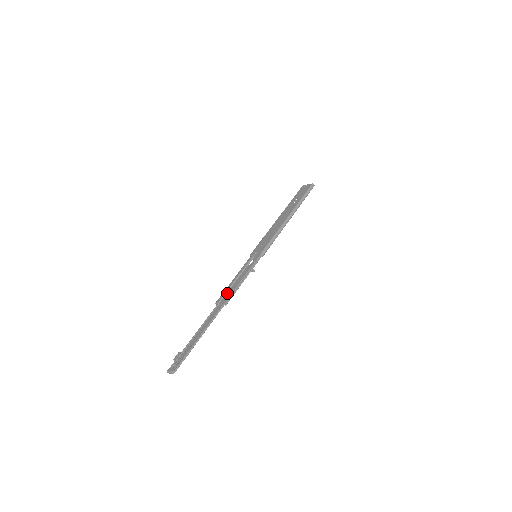
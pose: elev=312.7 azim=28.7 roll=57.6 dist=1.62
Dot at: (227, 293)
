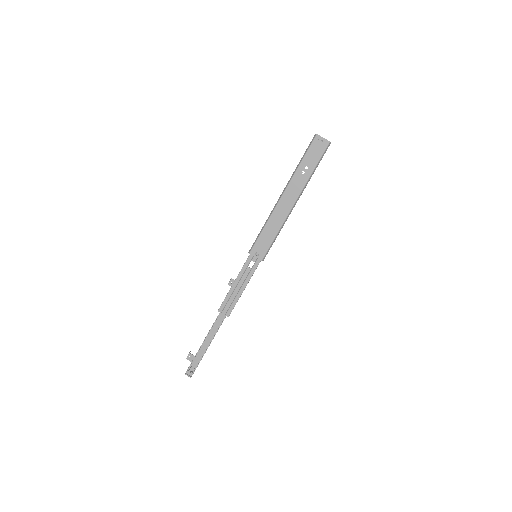
Dot at: (229, 302)
